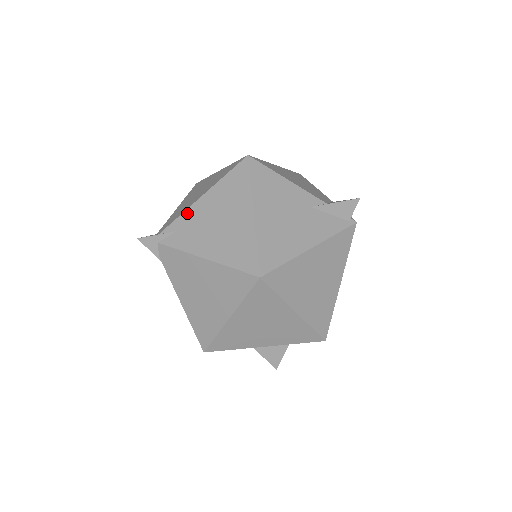
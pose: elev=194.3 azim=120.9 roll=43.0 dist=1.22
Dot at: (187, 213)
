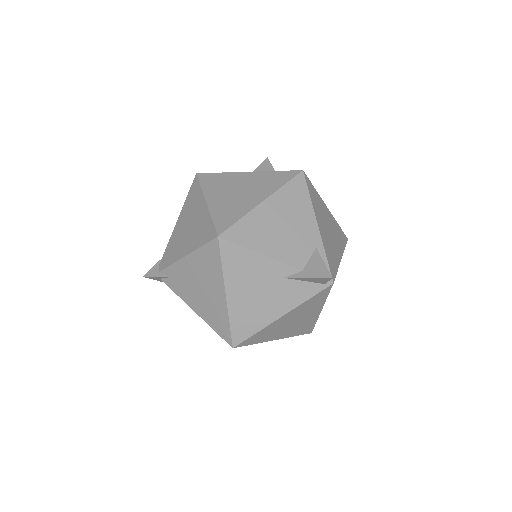
Dot at: (176, 266)
